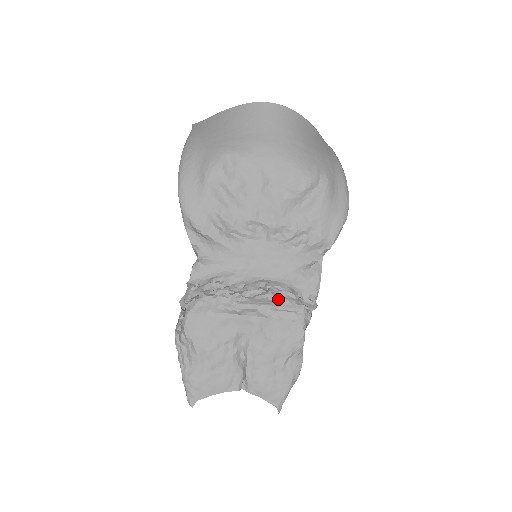
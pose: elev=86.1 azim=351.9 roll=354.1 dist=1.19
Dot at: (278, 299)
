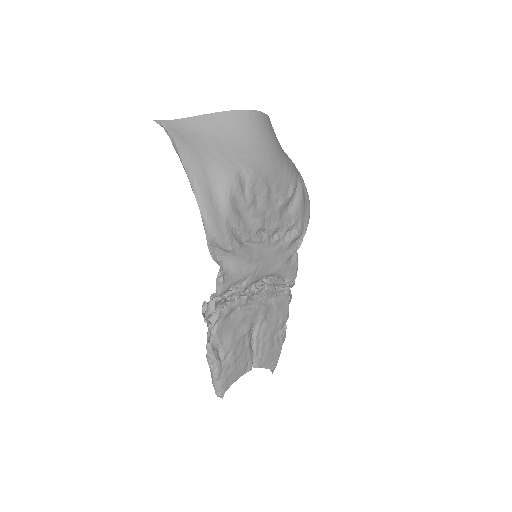
Dot at: (272, 287)
